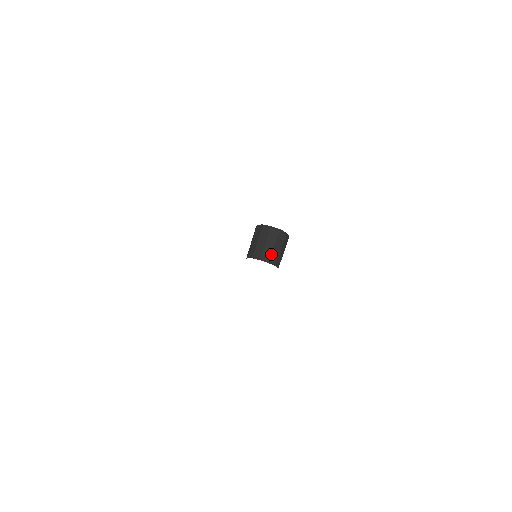
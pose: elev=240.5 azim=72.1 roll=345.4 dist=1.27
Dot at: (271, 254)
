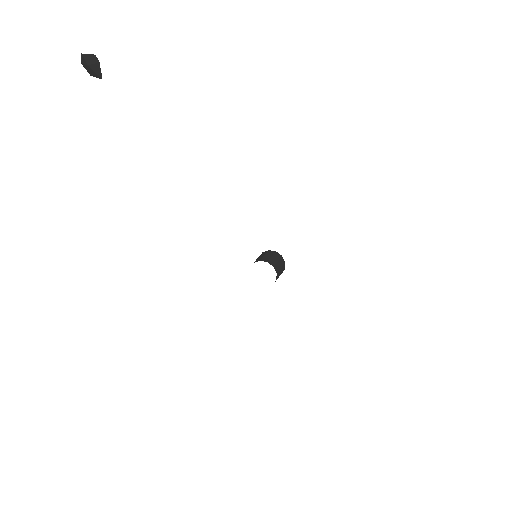
Dot at: (269, 259)
